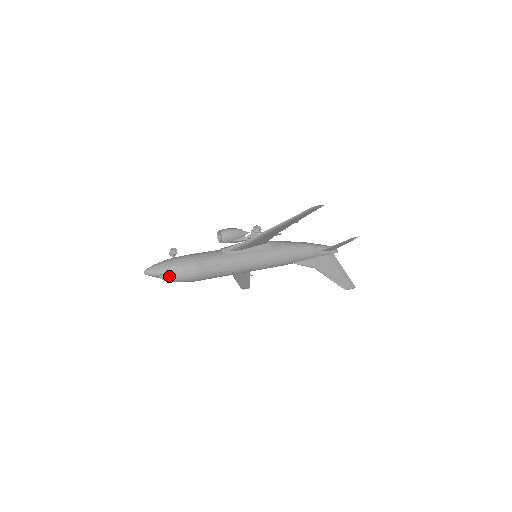
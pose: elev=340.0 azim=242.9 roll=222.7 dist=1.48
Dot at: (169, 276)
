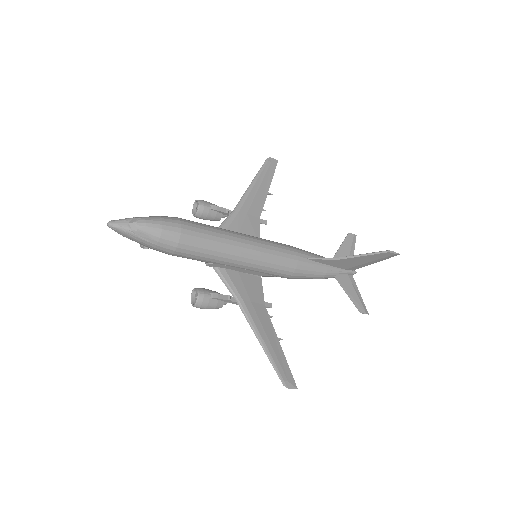
Dot at: (143, 218)
